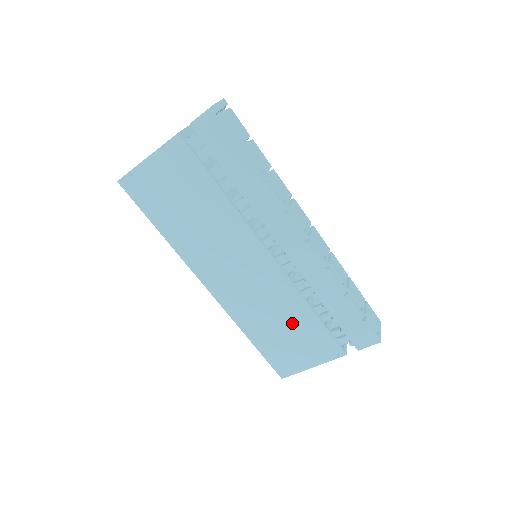
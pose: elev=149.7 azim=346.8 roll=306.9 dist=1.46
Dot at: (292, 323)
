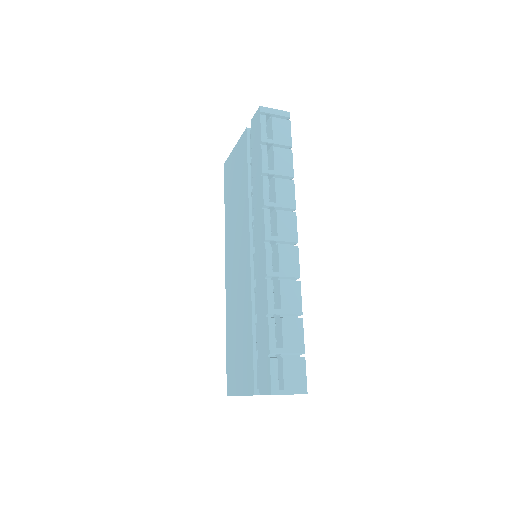
Dot at: (243, 332)
